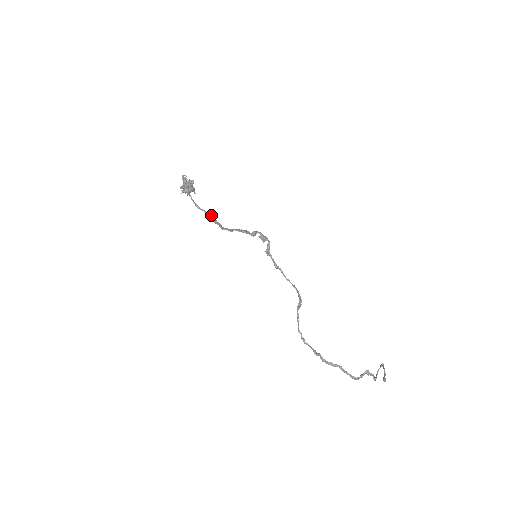
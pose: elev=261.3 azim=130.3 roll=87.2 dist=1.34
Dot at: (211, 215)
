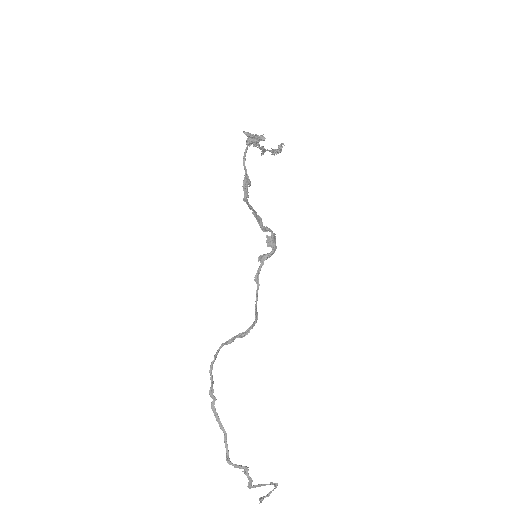
Dot at: (247, 179)
